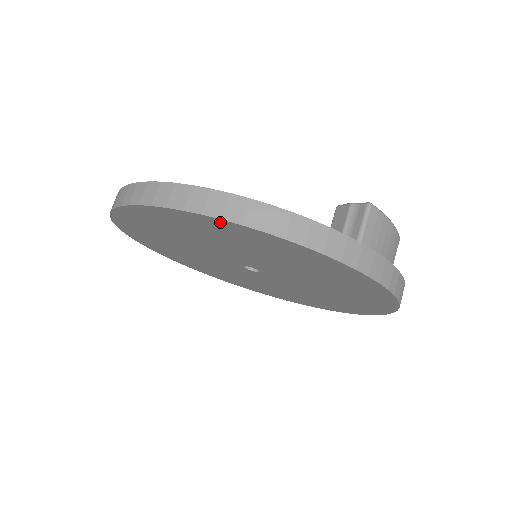
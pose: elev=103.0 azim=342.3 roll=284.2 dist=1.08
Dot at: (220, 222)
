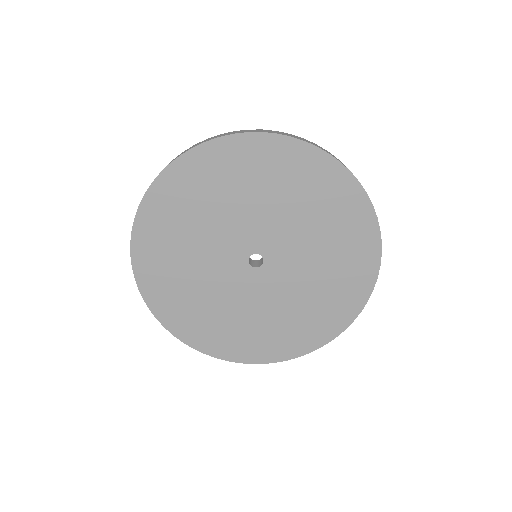
Dot at: (353, 185)
